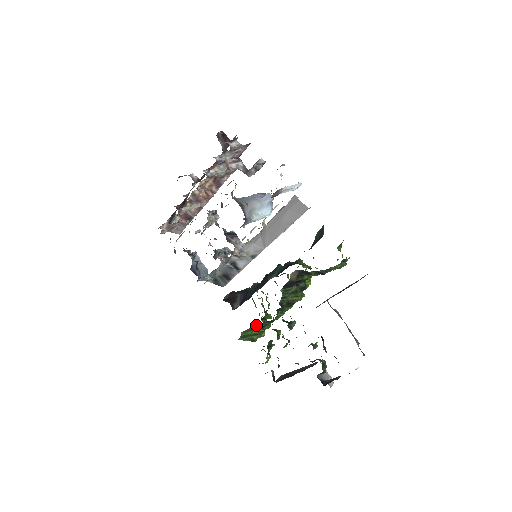
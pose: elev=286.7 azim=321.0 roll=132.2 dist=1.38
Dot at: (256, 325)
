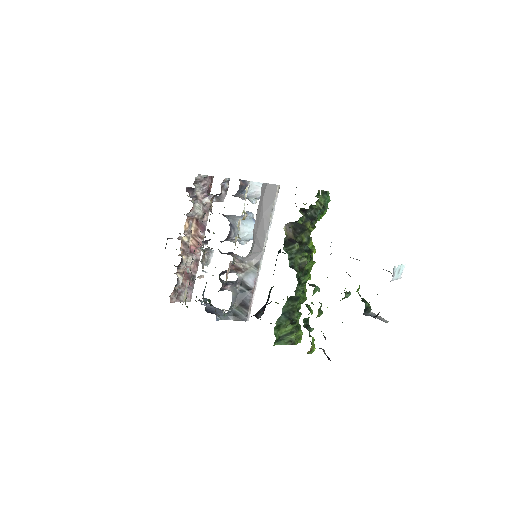
Dot at: (282, 310)
